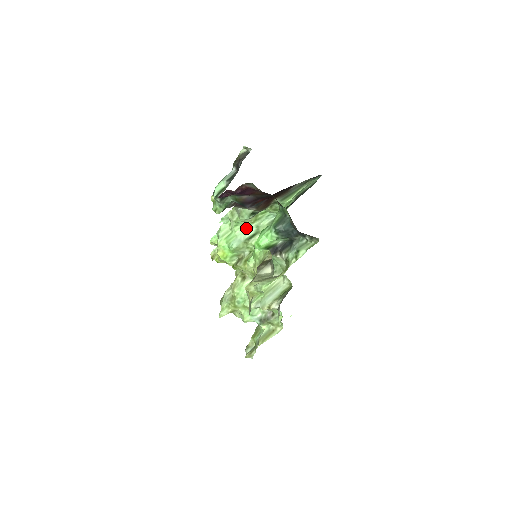
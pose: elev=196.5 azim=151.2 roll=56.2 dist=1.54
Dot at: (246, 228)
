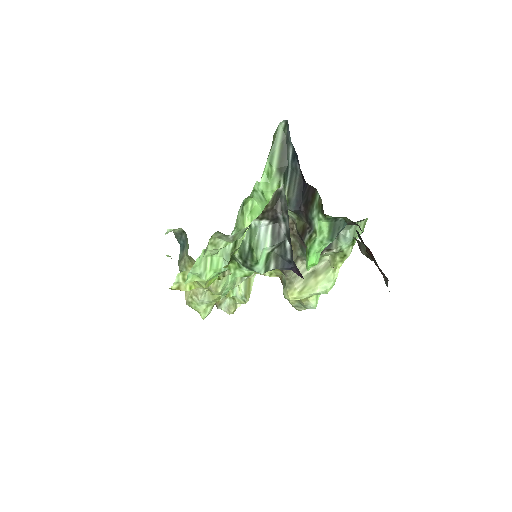
Dot at: occluded
